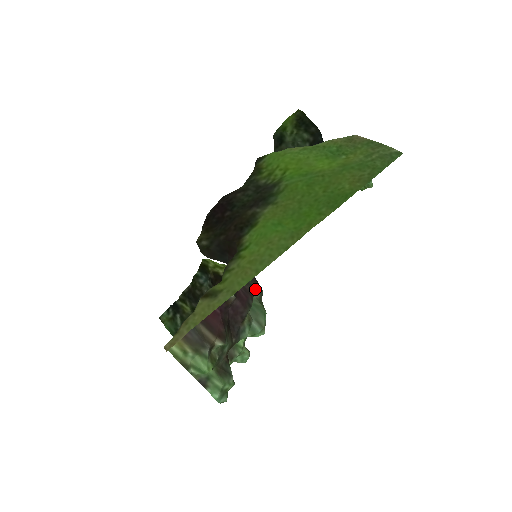
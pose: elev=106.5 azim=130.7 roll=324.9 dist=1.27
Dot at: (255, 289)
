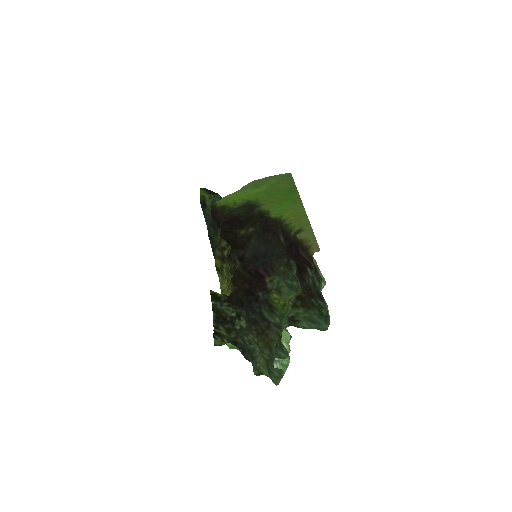
Dot at: (278, 265)
